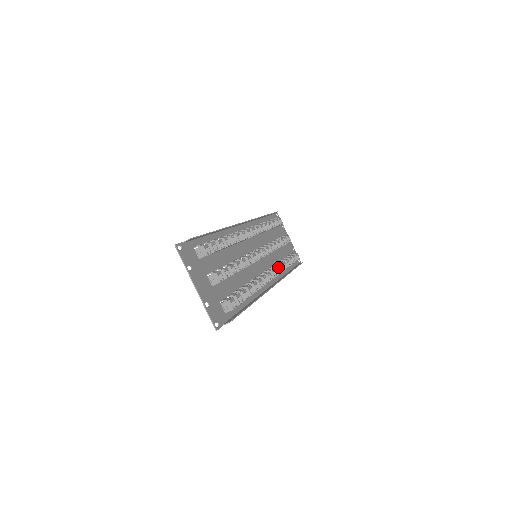
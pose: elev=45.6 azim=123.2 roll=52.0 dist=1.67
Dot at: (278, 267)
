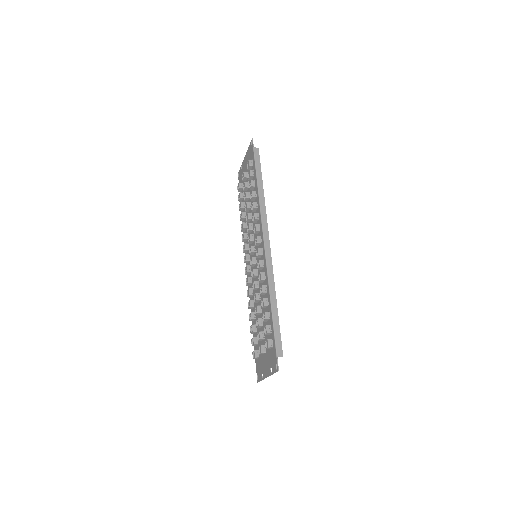
Dot at: occluded
